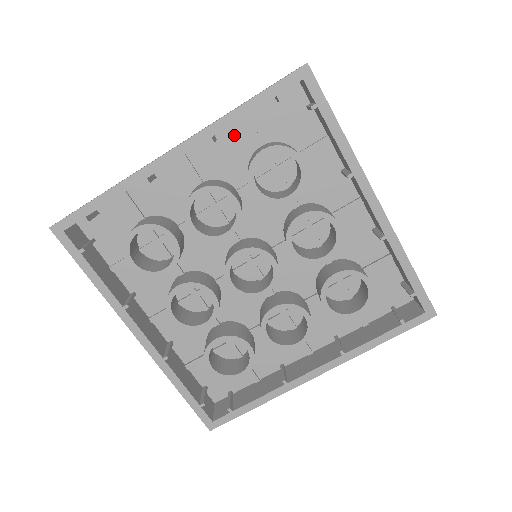
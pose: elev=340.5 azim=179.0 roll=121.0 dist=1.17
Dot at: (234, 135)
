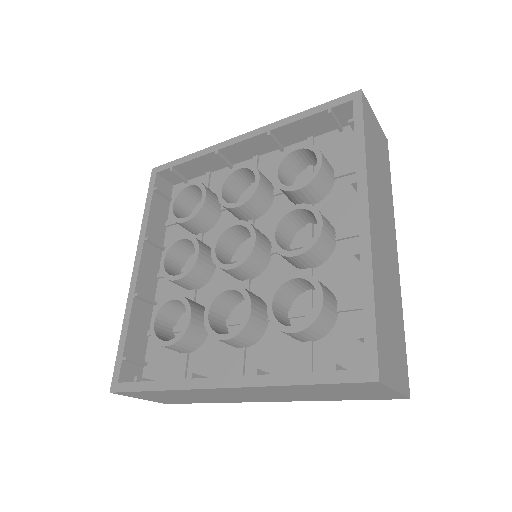
Dot at: (171, 235)
